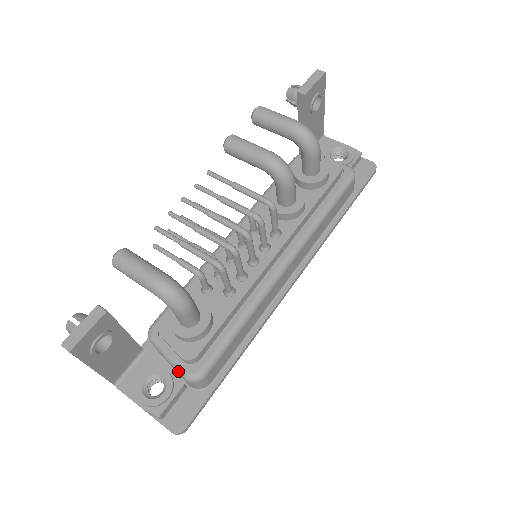
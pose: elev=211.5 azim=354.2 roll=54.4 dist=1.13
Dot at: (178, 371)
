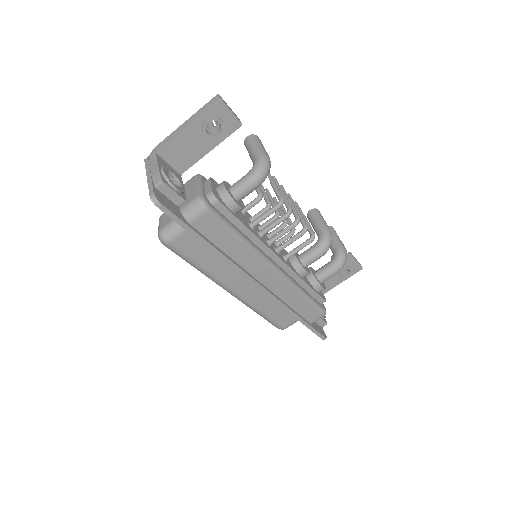
Dot at: (198, 192)
